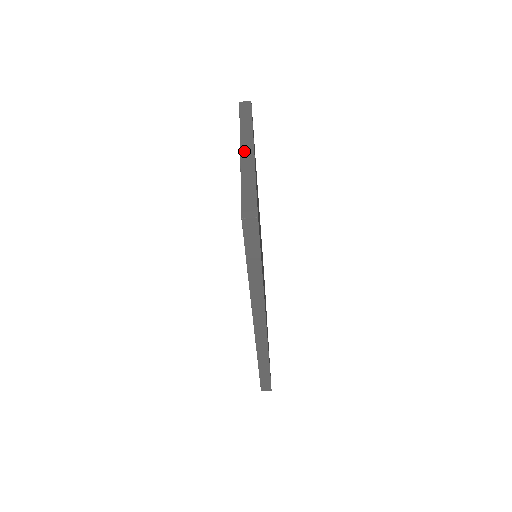
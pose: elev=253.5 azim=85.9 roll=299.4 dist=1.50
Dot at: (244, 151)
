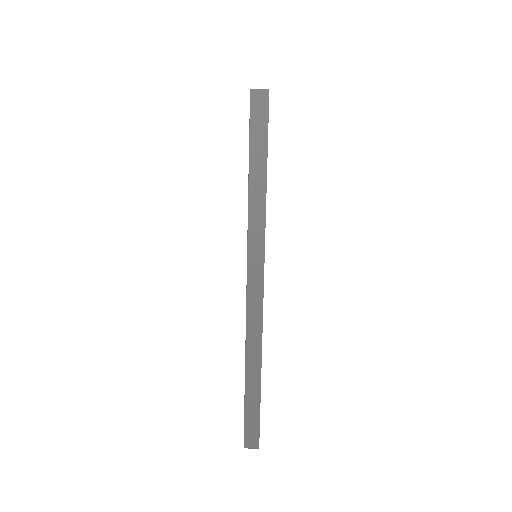
Dot at: occluded
